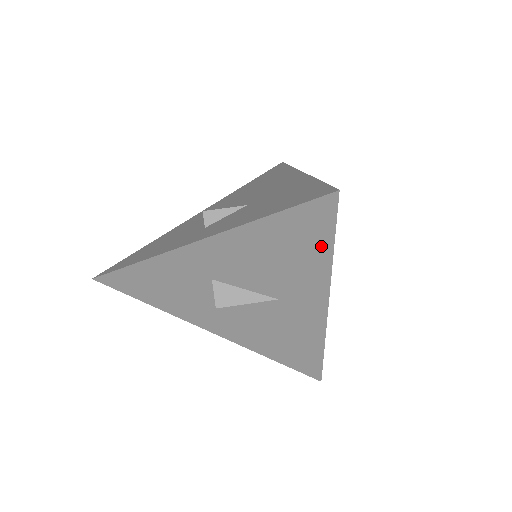
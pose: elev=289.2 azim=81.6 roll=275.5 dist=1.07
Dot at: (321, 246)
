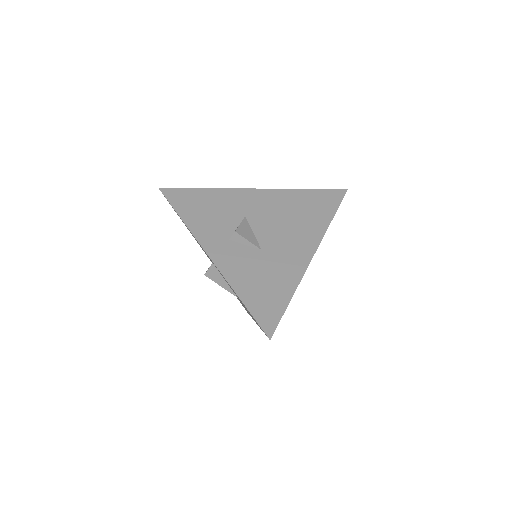
Dot at: occluded
